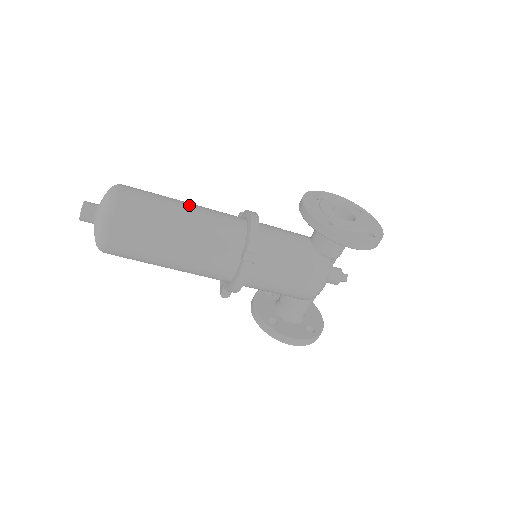
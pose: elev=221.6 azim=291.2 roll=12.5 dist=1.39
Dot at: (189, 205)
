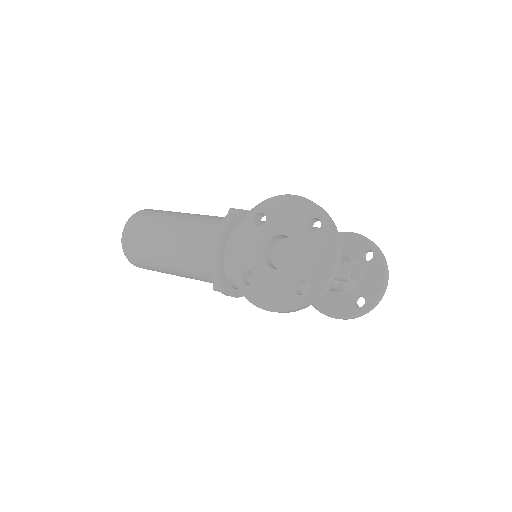
Dot at: (170, 234)
